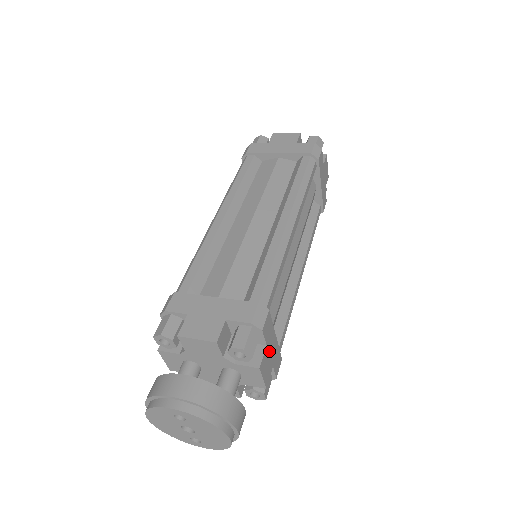
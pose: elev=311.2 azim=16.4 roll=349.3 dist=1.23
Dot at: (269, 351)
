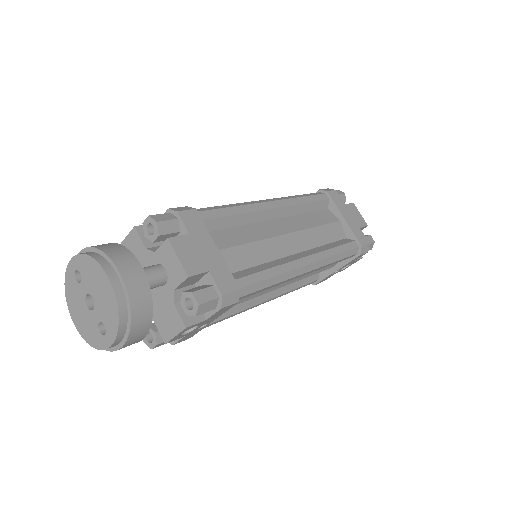
Dot at: (197, 246)
